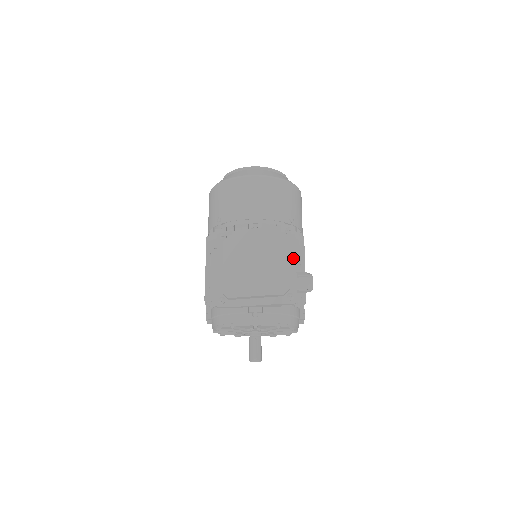
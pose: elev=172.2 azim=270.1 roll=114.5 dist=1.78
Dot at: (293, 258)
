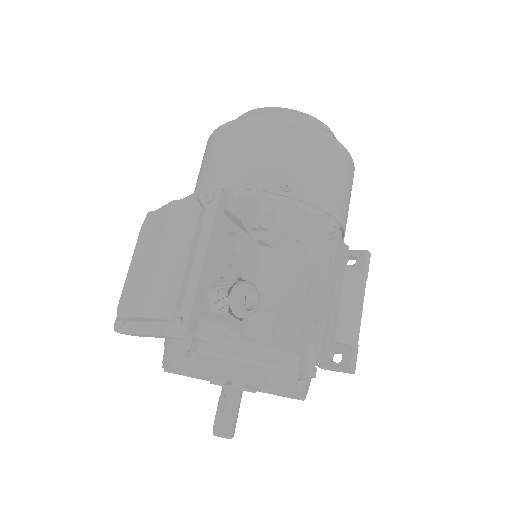
Dot at: (202, 248)
